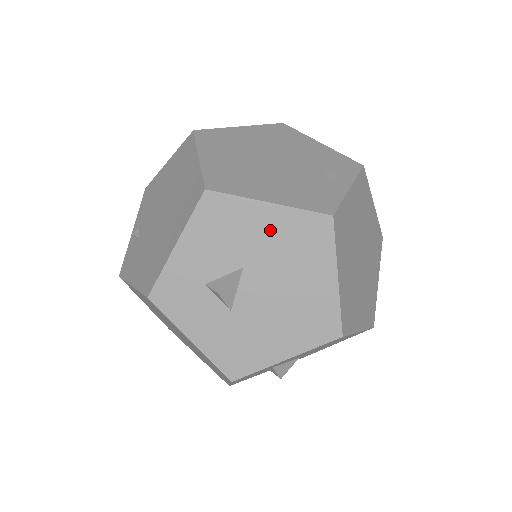
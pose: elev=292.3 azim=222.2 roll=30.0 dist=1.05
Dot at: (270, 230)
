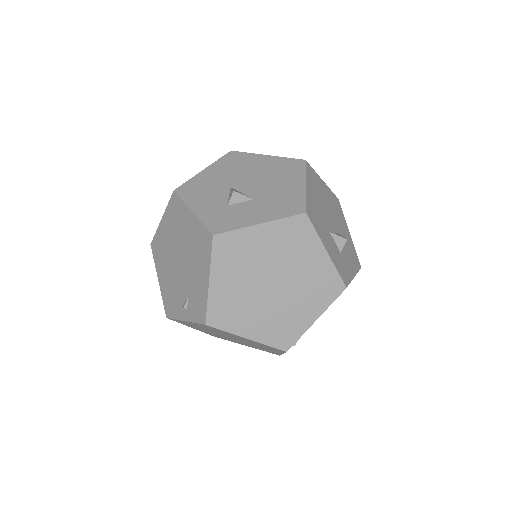
Dot at: (218, 173)
